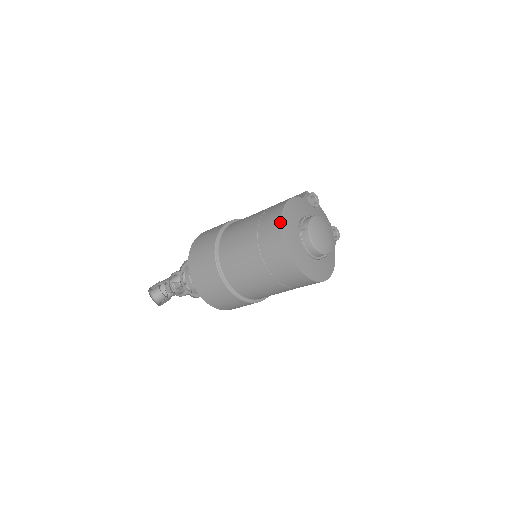
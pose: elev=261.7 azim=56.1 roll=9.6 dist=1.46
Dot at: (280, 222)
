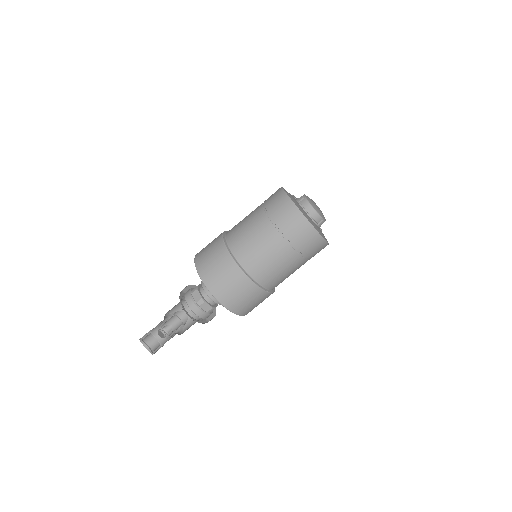
Dot at: (284, 192)
